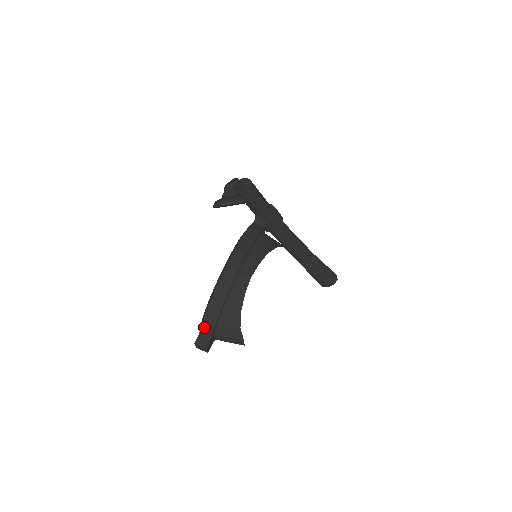
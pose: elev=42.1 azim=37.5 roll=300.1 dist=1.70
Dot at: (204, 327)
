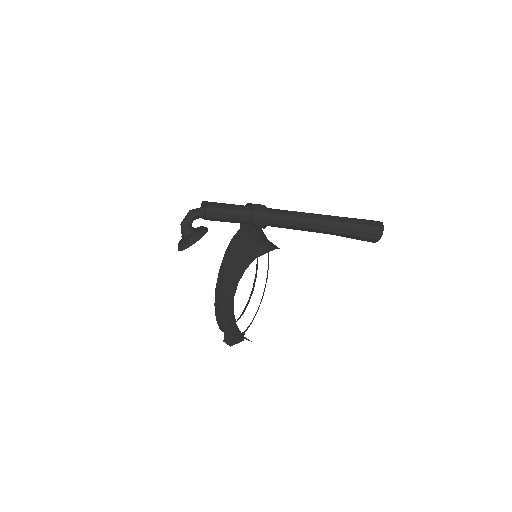
Dot at: occluded
